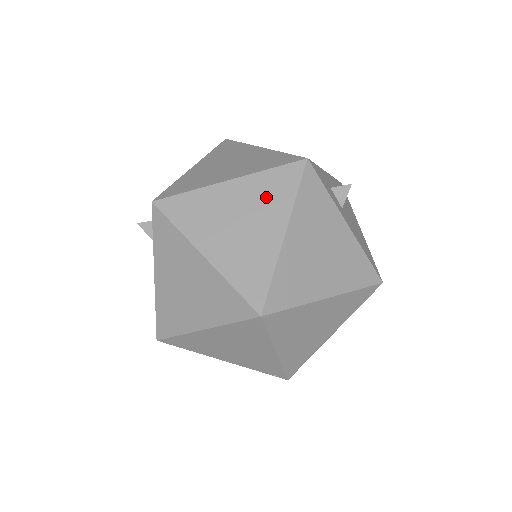
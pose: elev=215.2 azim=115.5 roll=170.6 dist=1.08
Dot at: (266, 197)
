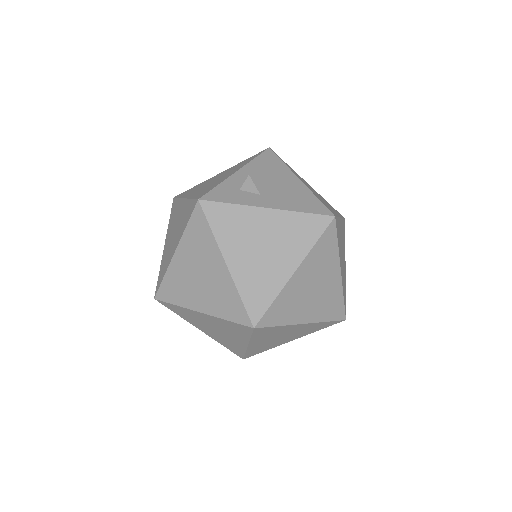
Dot at: (199, 247)
